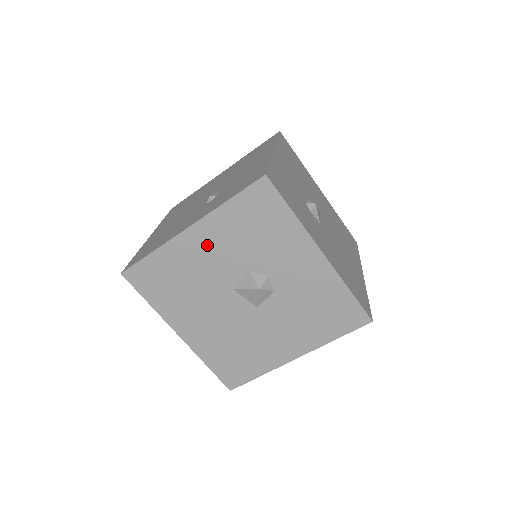
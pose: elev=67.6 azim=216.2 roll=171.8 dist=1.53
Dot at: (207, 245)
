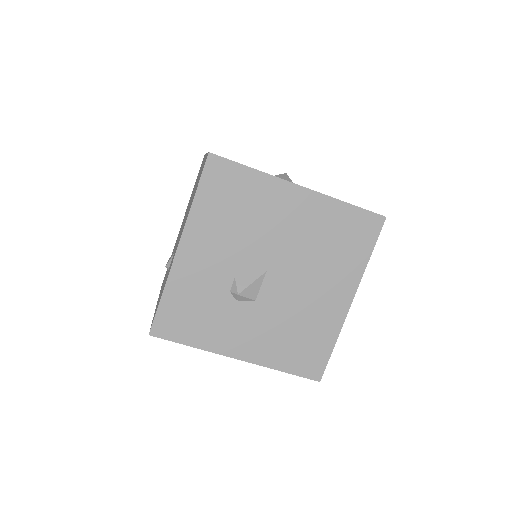
Dot at: occluded
